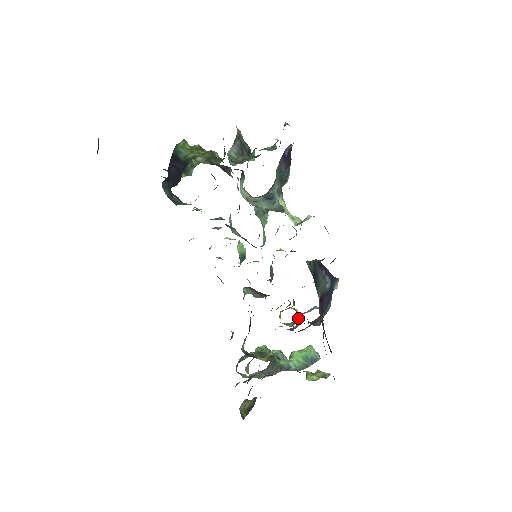
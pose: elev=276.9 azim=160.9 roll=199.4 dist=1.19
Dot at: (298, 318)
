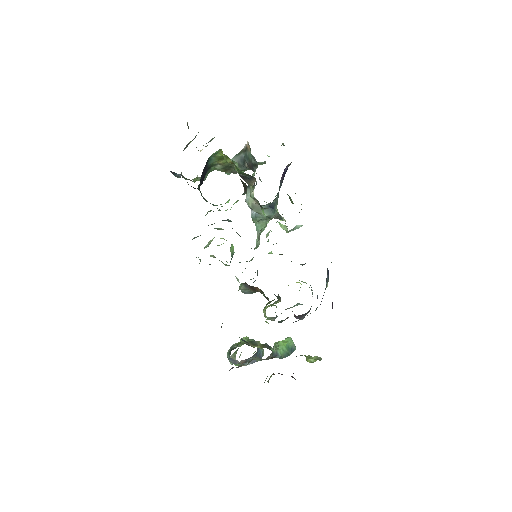
Dot at: (281, 313)
